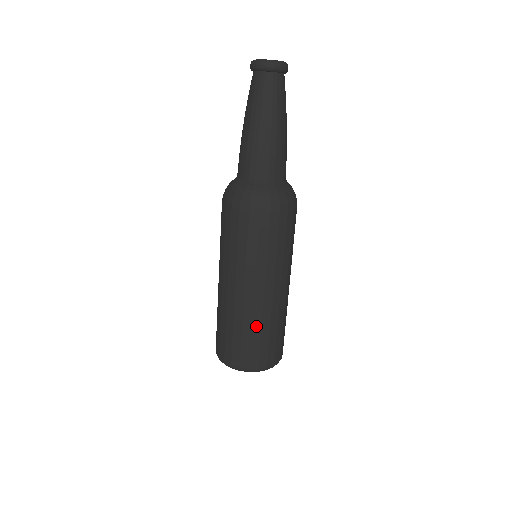
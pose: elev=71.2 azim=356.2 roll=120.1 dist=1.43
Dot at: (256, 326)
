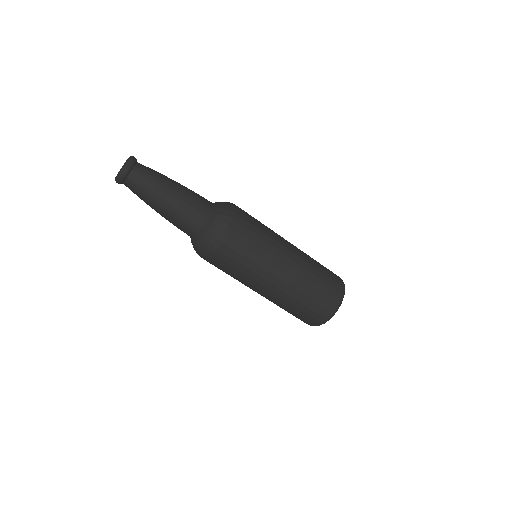
Dot at: (293, 302)
